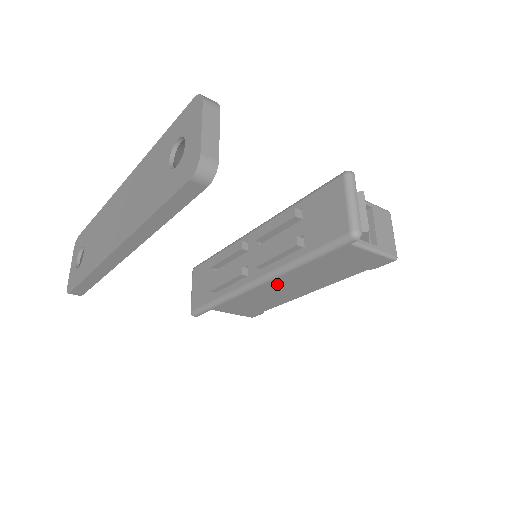
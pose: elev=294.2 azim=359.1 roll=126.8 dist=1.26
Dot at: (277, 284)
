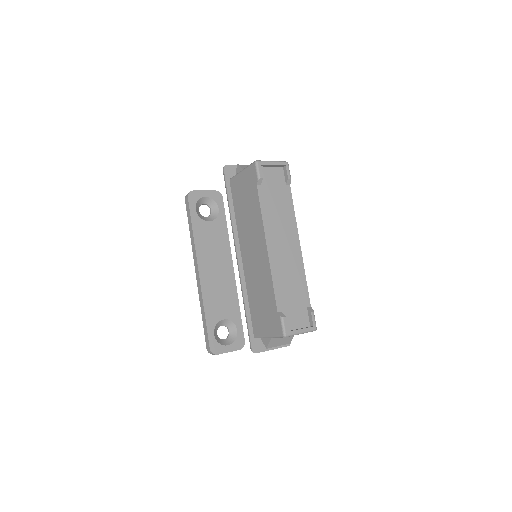
Dot at: (249, 253)
